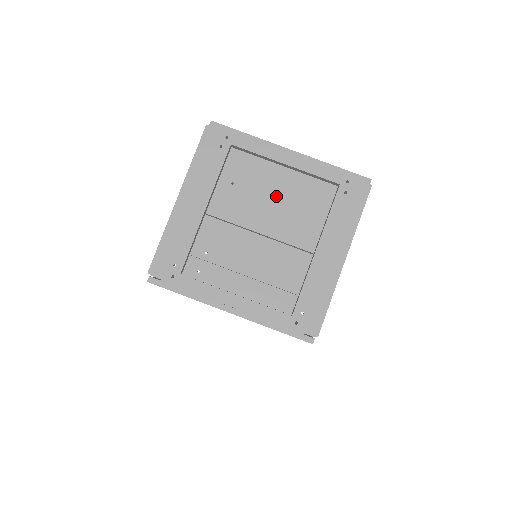
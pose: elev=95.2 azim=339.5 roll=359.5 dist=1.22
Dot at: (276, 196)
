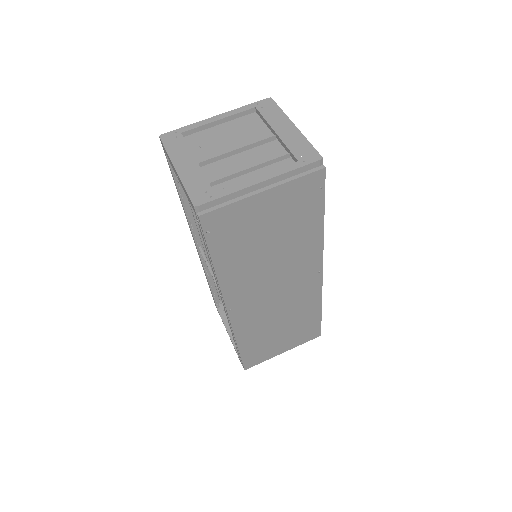
Dot at: (229, 135)
